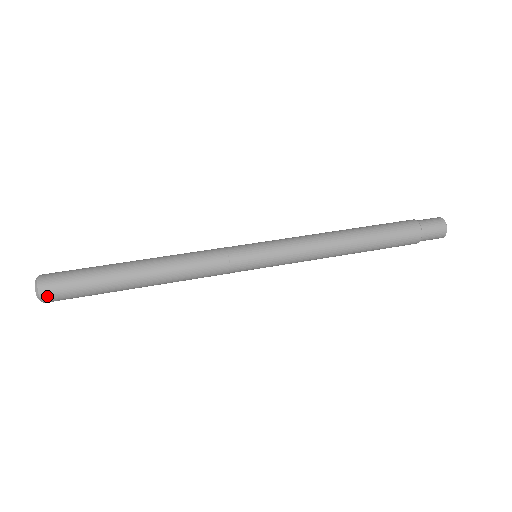
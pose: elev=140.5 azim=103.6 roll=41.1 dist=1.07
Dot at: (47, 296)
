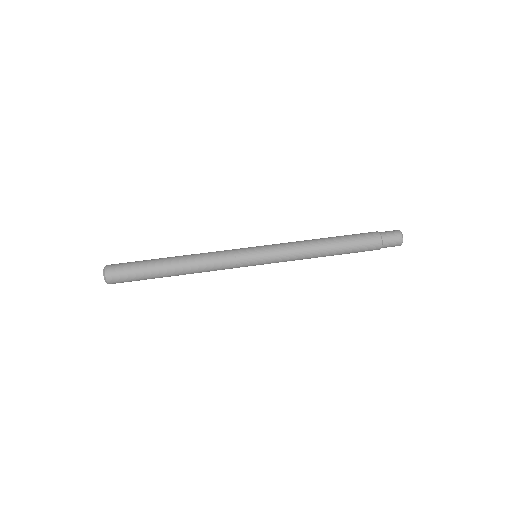
Dot at: (110, 274)
